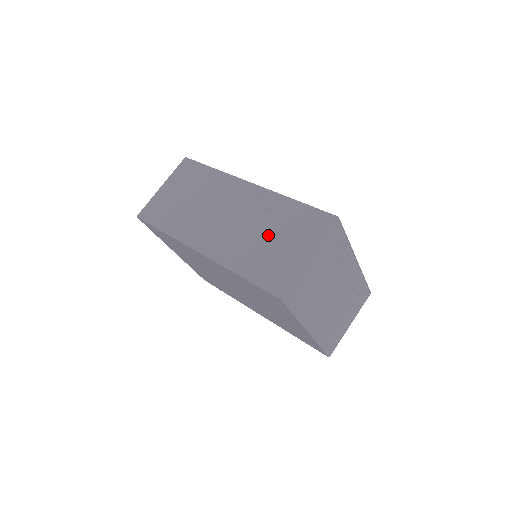
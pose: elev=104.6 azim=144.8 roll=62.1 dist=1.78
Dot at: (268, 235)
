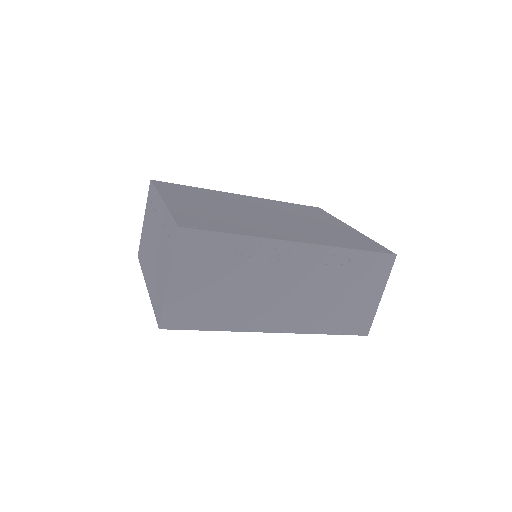
Dot at: (340, 292)
